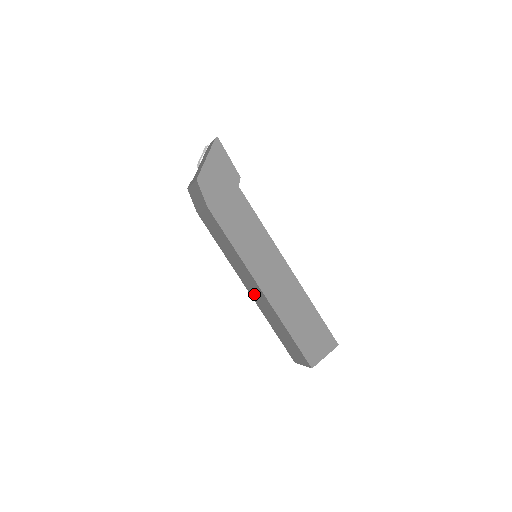
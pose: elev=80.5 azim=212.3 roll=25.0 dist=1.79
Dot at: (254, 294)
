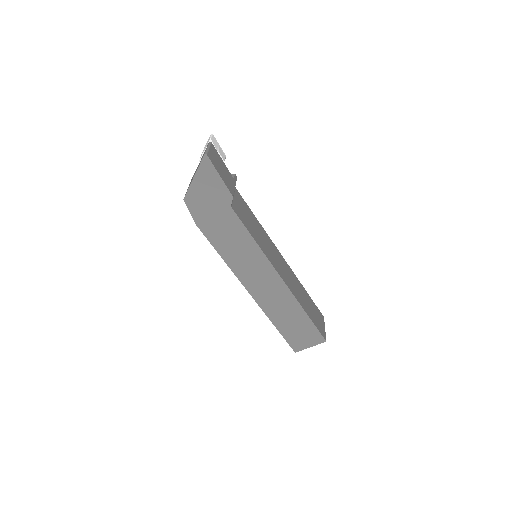
Dot at: occluded
